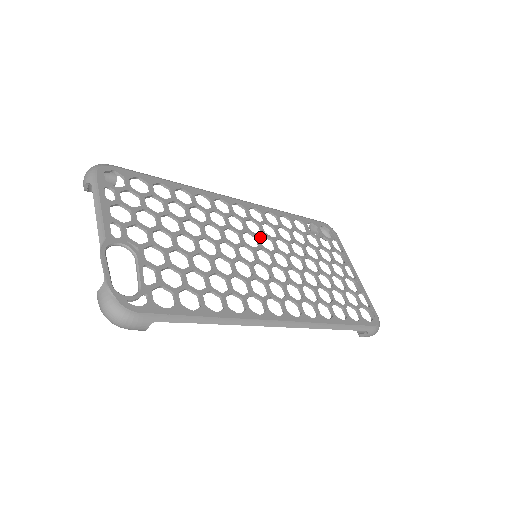
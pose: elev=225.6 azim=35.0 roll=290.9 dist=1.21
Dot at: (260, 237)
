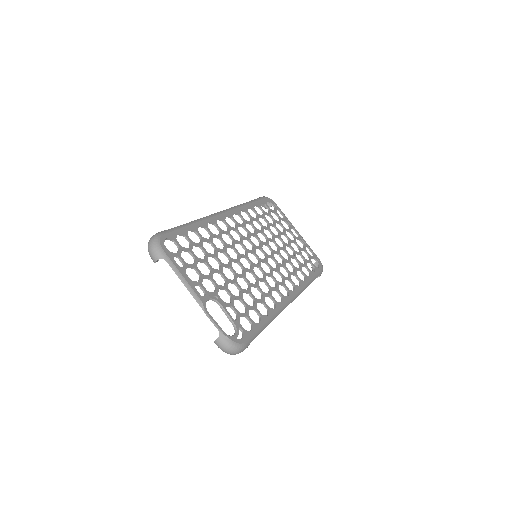
Dot at: (249, 238)
